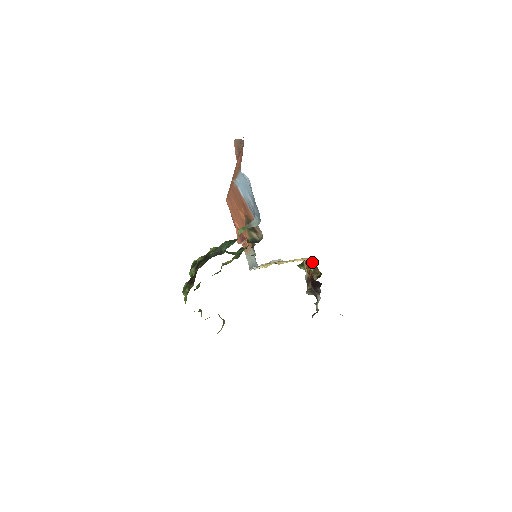
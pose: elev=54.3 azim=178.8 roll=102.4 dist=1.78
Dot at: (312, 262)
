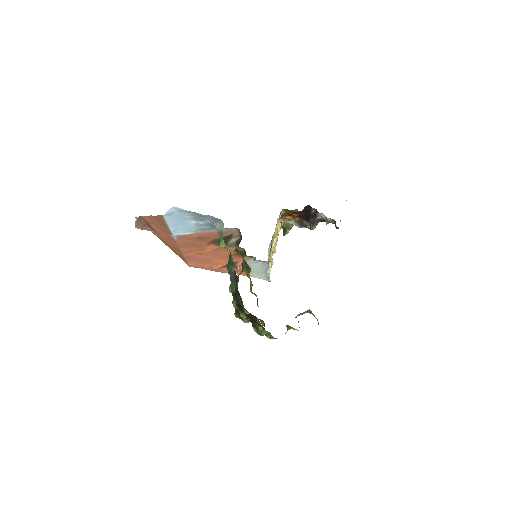
Dot at: occluded
